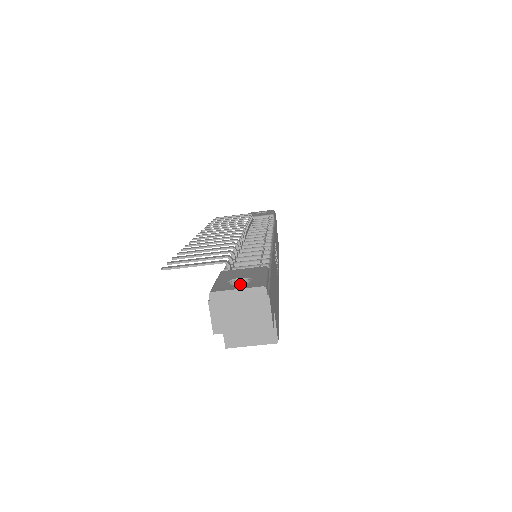
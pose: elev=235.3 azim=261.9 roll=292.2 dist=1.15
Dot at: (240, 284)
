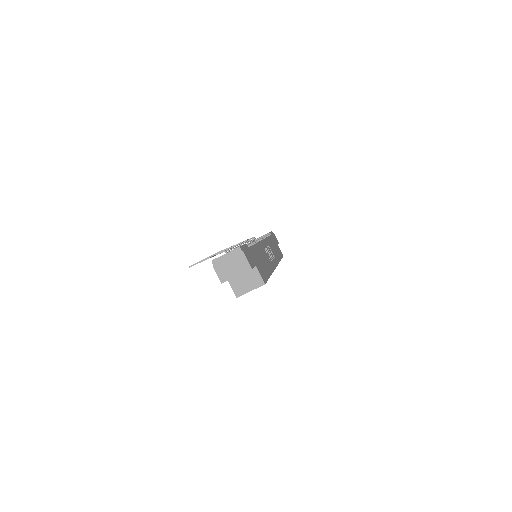
Dot at: occluded
